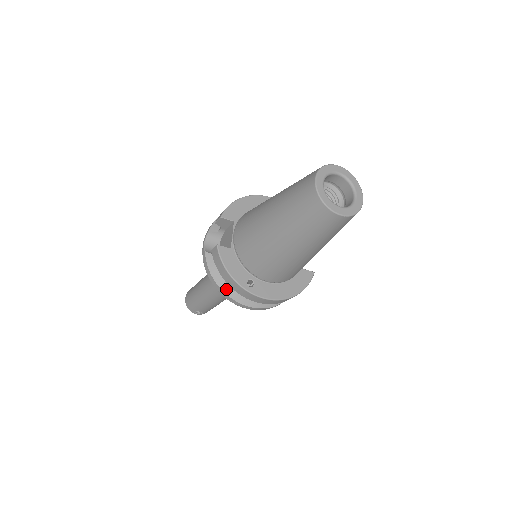
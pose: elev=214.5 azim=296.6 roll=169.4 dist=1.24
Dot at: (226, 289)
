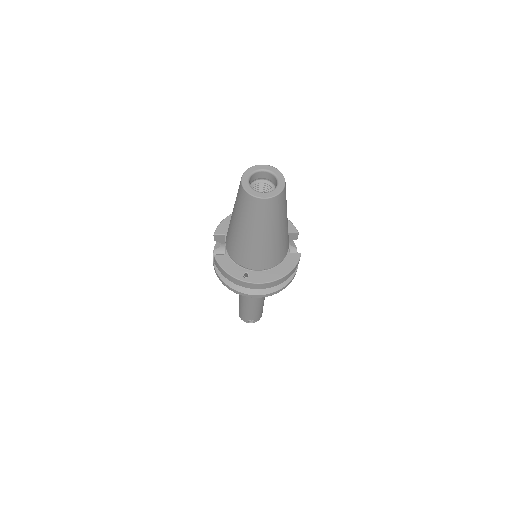
Dot at: (235, 287)
